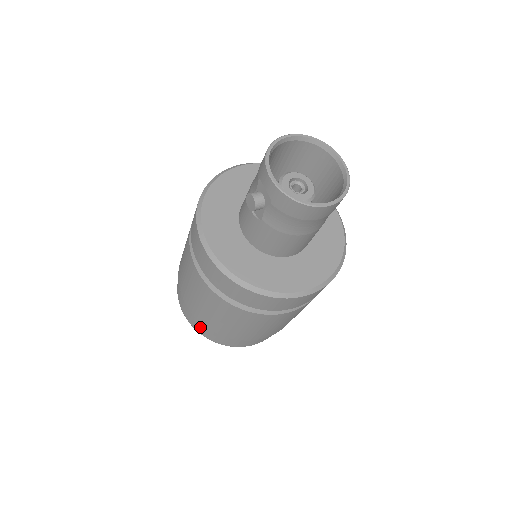
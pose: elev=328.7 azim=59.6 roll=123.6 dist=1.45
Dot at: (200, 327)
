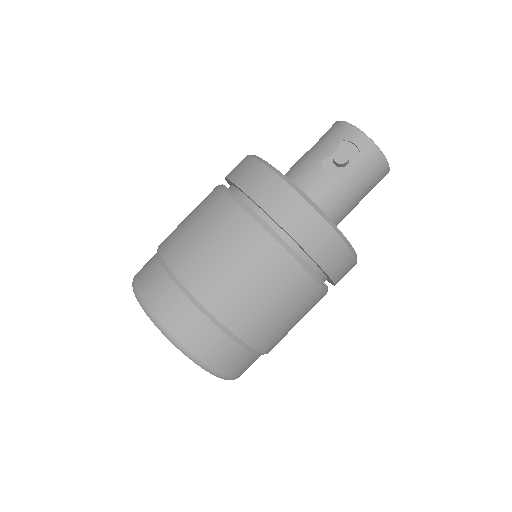
Dot at: (206, 341)
